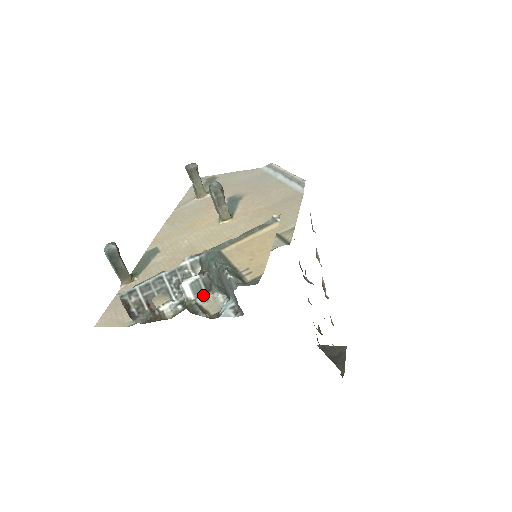
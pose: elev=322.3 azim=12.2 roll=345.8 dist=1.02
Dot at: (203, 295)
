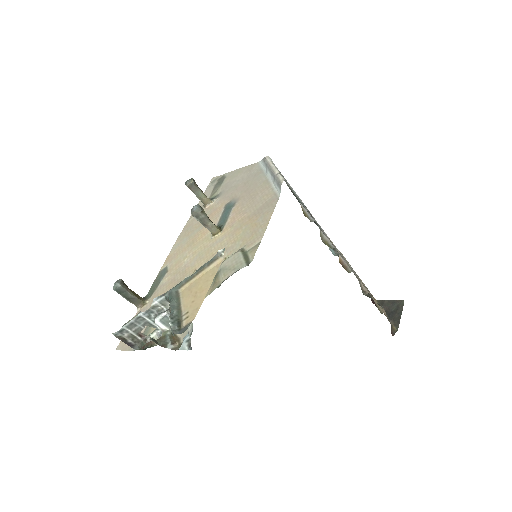
Dot at: occluded
